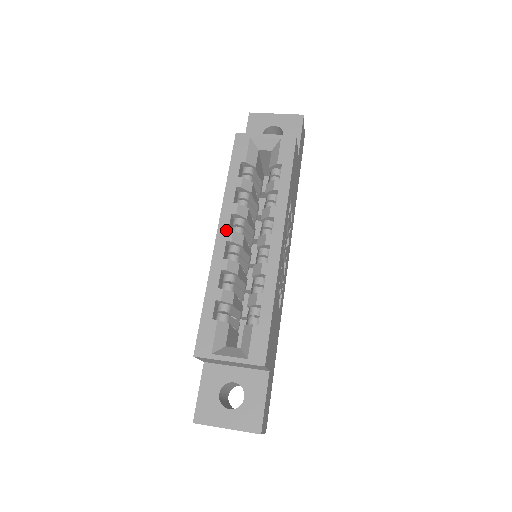
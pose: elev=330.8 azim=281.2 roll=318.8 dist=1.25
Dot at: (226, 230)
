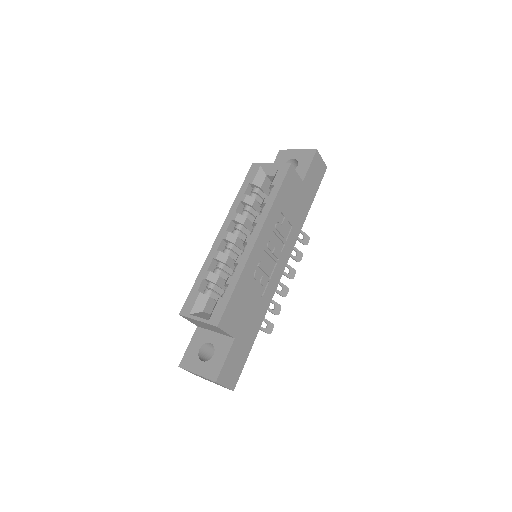
Dot at: (225, 231)
